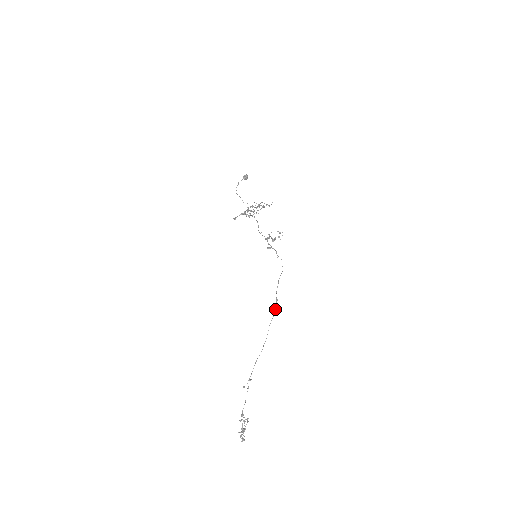
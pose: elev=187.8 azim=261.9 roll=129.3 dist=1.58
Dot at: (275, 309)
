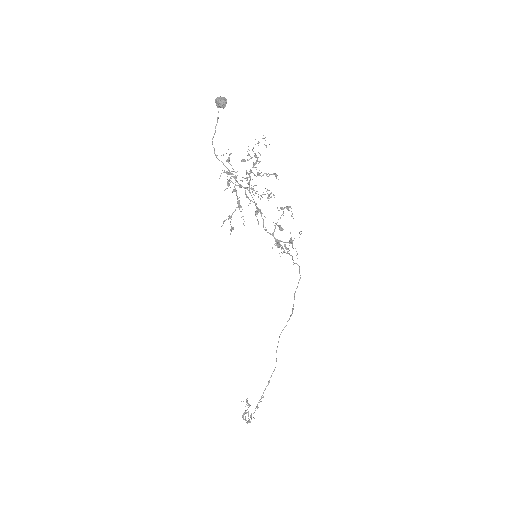
Dot at: occluded
